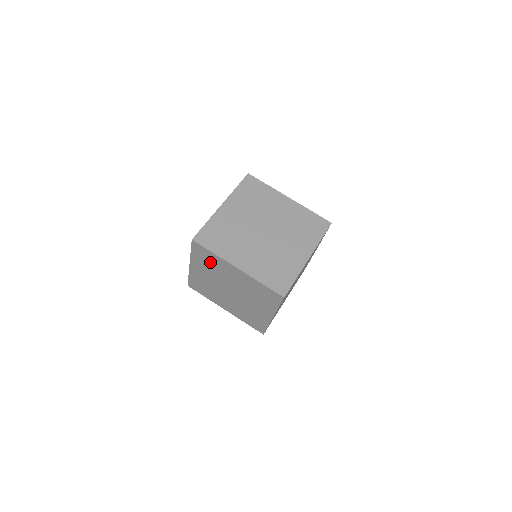
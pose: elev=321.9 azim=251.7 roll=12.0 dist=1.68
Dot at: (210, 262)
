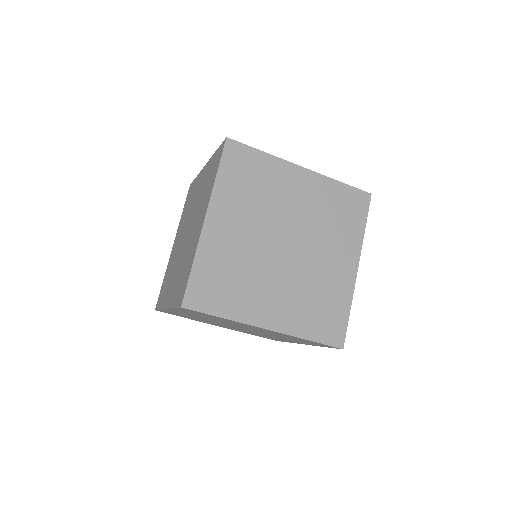
Dot at: occluded
